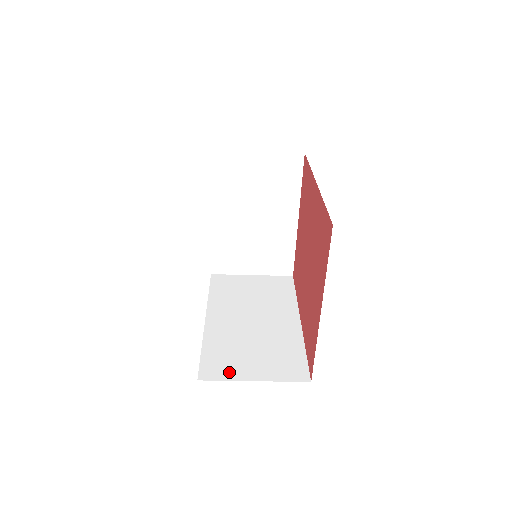
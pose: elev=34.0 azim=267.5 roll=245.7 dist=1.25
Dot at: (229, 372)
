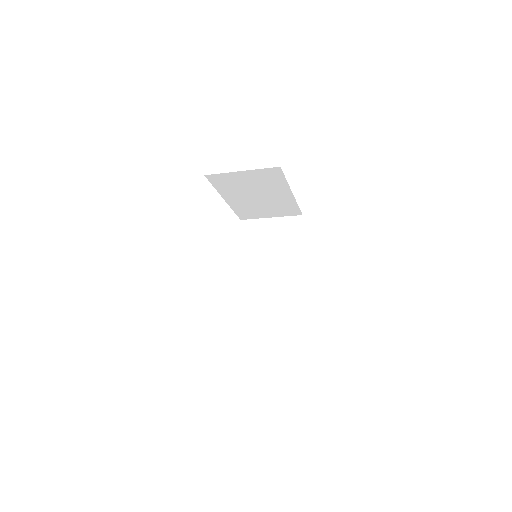
Dot at: (254, 322)
